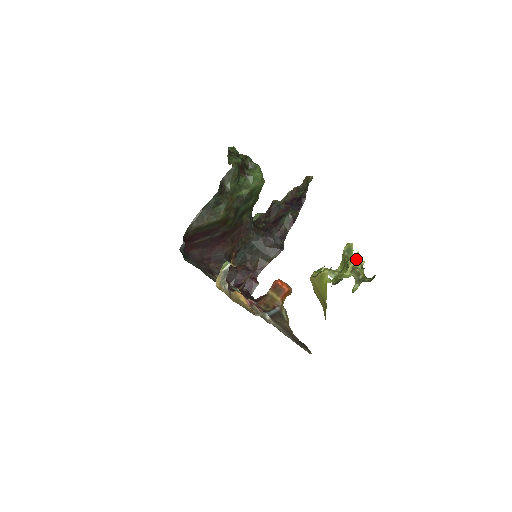
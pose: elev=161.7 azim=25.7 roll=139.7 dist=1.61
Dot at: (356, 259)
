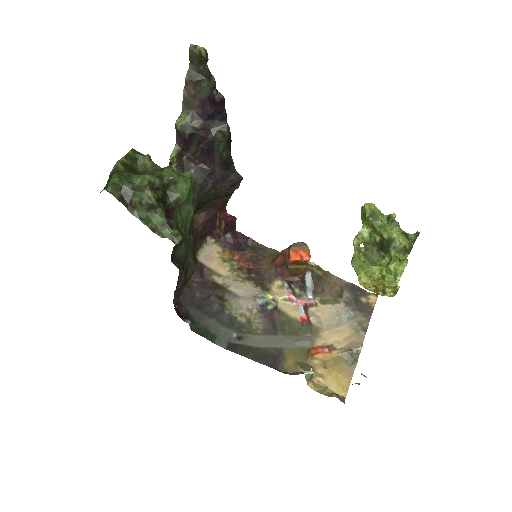
Dot at: (394, 233)
